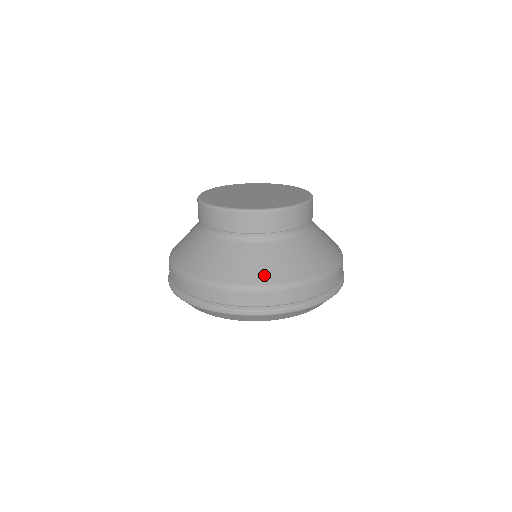
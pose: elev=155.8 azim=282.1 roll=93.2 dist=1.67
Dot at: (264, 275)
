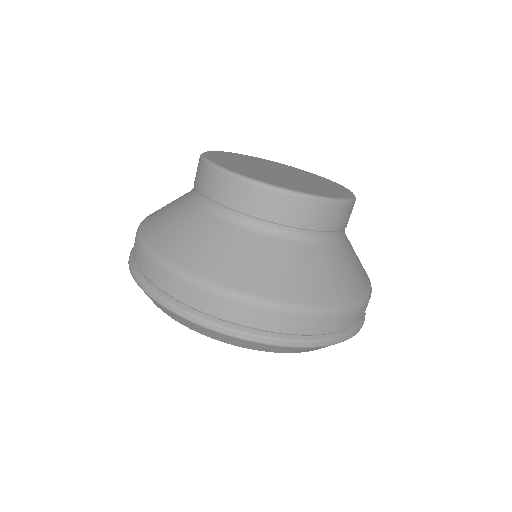
Dot at: (213, 267)
